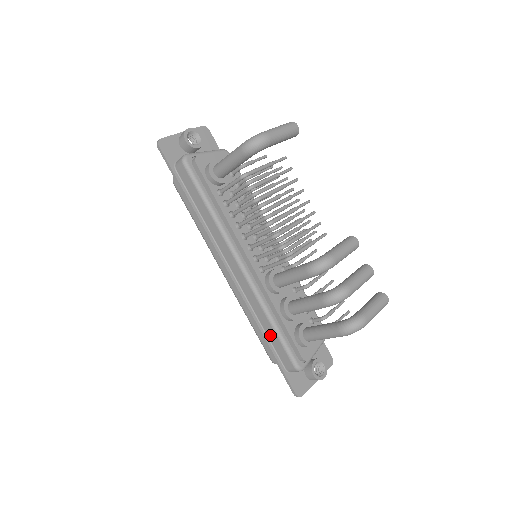
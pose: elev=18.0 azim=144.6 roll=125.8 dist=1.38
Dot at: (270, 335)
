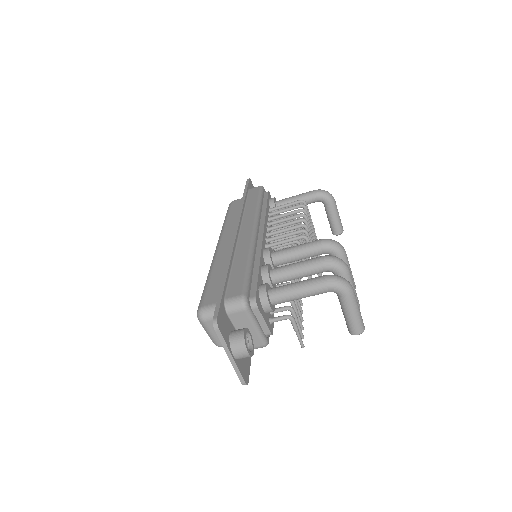
Dot at: (236, 271)
